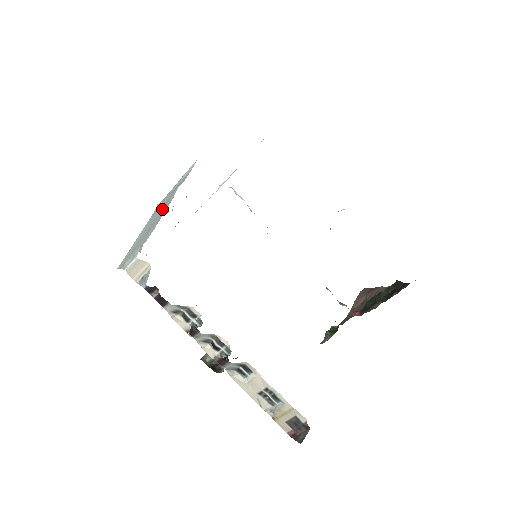
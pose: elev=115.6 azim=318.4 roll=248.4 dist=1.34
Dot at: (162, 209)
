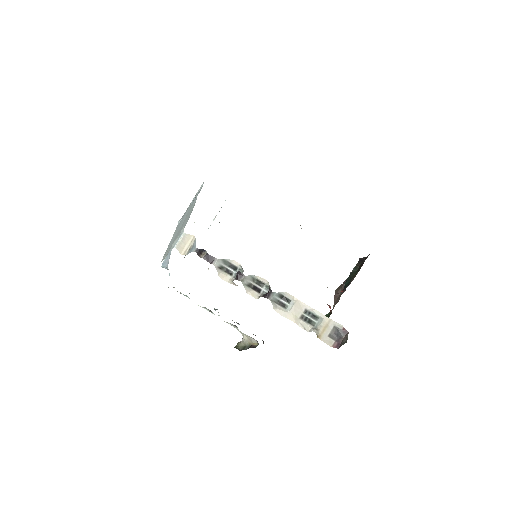
Dot at: (188, 213)
